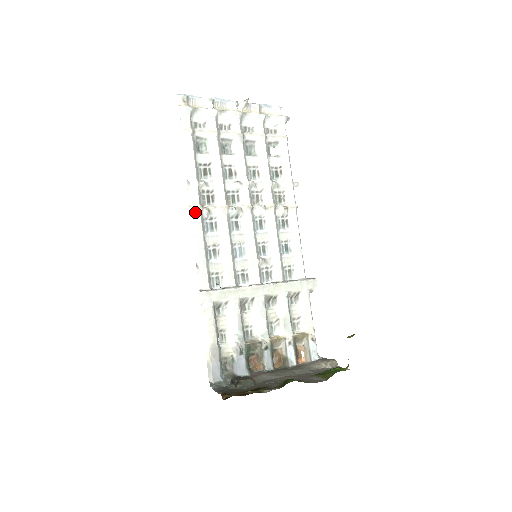
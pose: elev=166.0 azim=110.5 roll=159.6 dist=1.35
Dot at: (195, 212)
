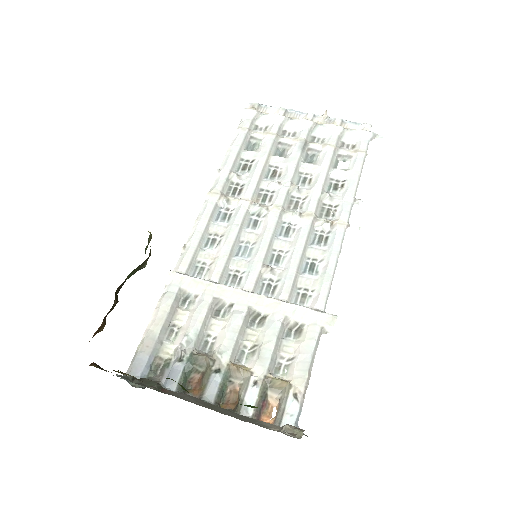
Dot at: (211, 197)
